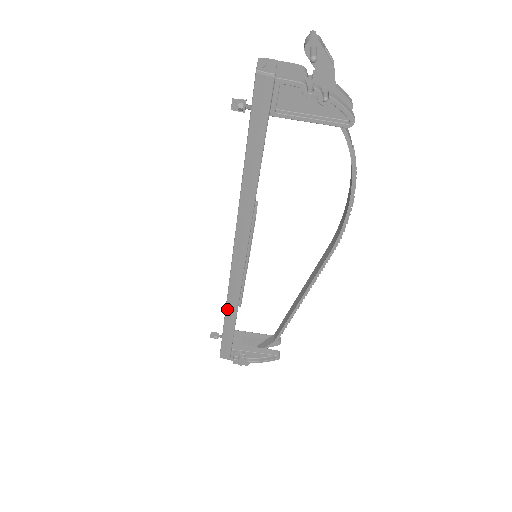
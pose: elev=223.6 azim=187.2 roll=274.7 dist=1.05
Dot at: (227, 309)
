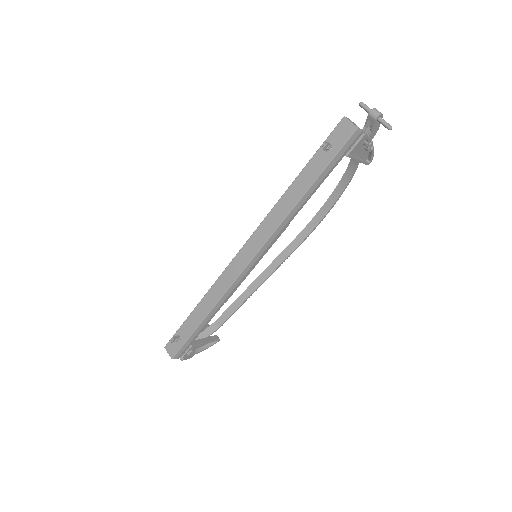
Dot at: (214, 308)
